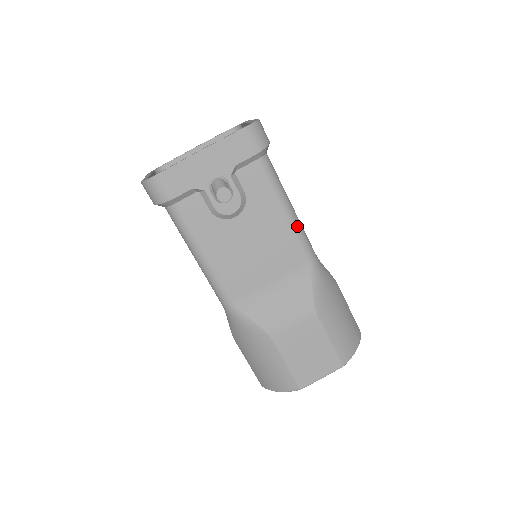
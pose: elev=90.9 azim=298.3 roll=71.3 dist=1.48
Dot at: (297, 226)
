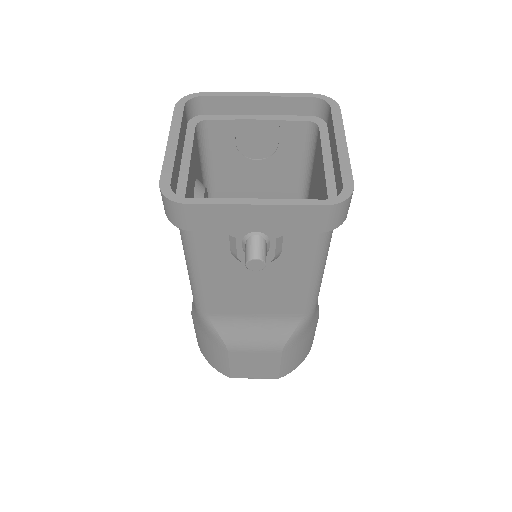
Dot at: (316, 290)
